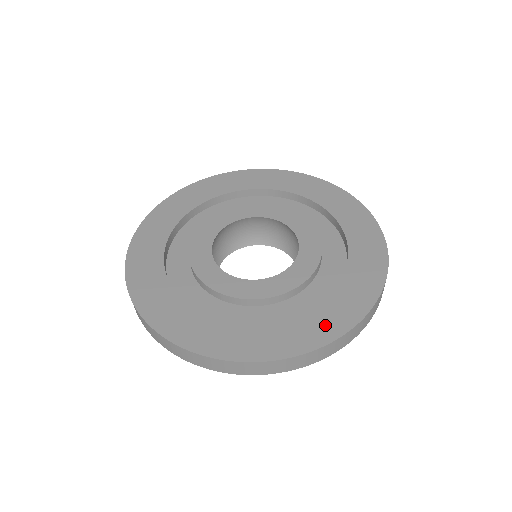
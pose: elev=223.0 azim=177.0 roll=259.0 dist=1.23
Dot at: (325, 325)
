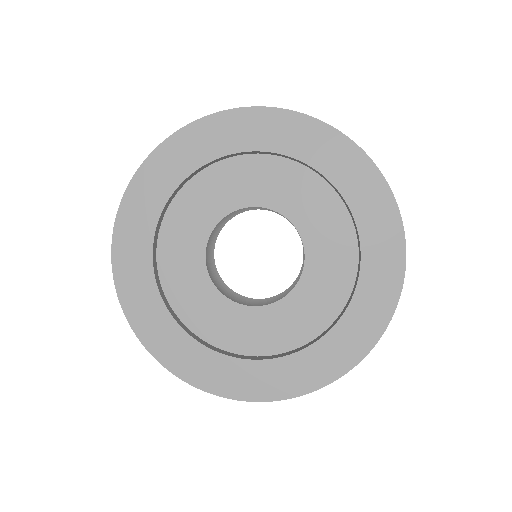
Dot at: (375, 310)
